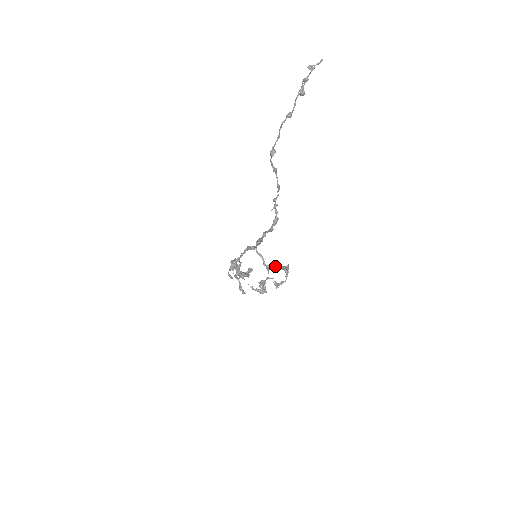
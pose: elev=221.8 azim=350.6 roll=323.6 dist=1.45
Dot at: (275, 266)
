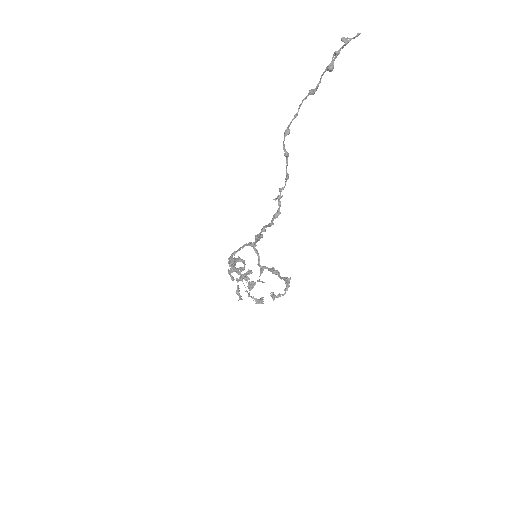
Dot at: (271, 271)
